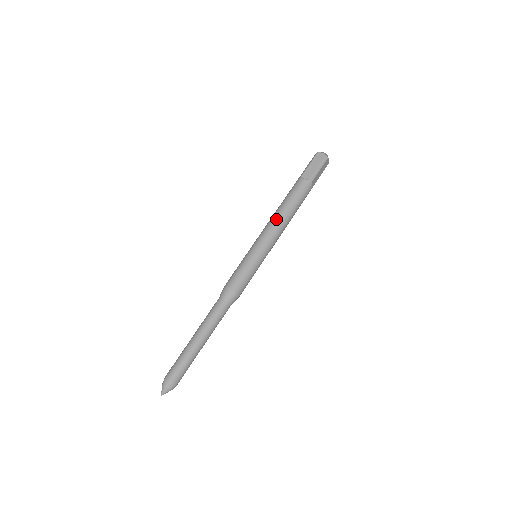
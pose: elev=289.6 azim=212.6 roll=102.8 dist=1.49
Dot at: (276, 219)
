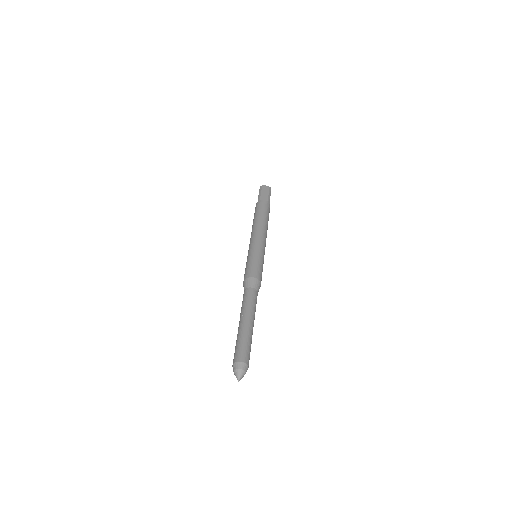
Dot at: (260, 226)
